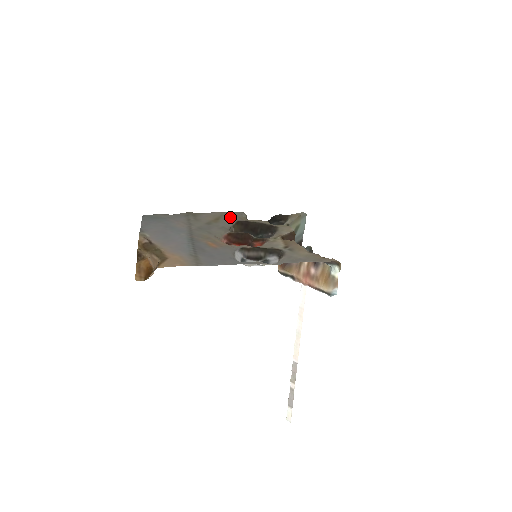
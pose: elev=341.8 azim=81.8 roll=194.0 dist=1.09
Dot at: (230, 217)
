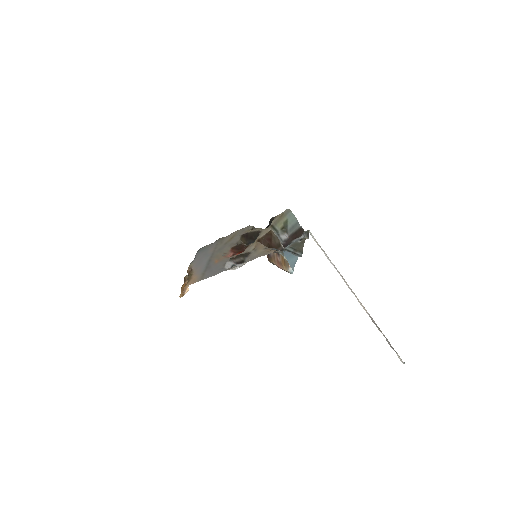
Dot at: (240, 233)
